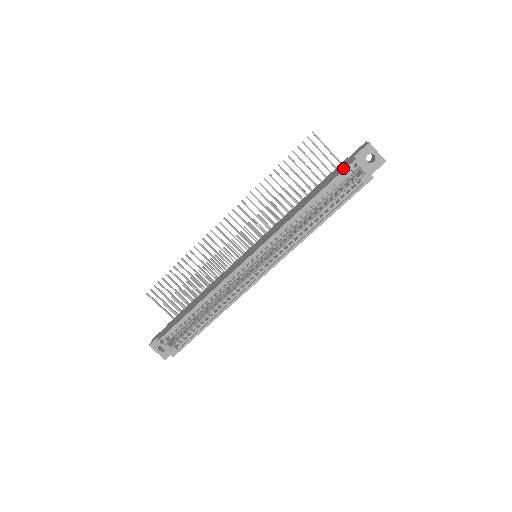
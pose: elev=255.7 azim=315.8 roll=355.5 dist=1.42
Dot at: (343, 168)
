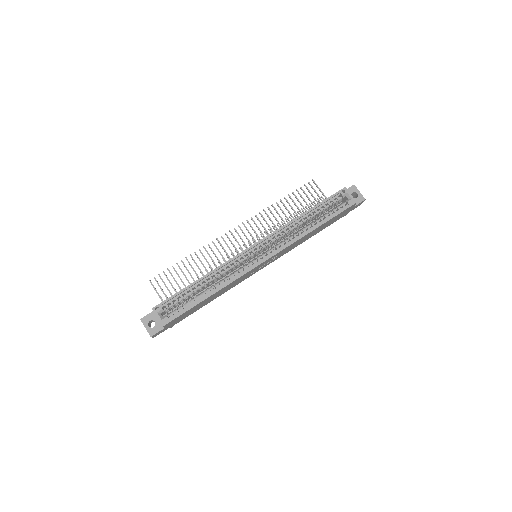
Dot at: occluded
